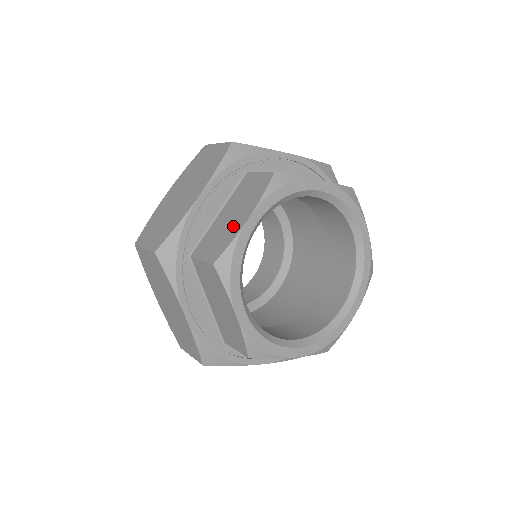
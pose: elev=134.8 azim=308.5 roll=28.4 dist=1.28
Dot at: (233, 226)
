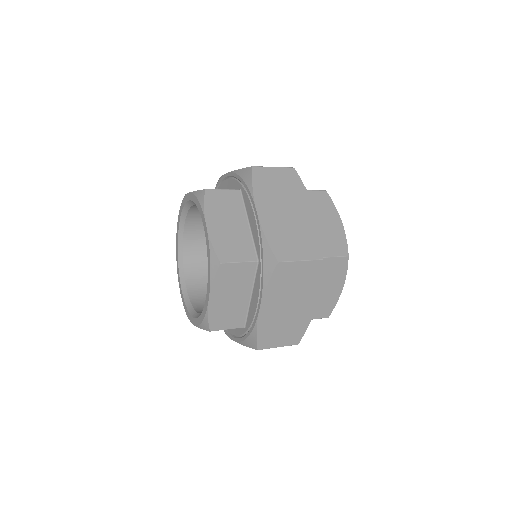
Dot at: (332, 296)
